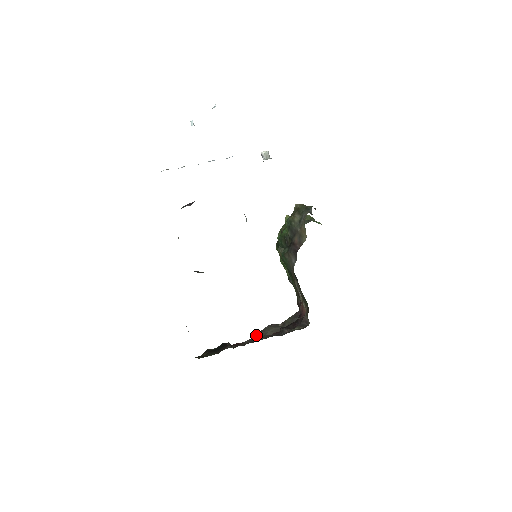
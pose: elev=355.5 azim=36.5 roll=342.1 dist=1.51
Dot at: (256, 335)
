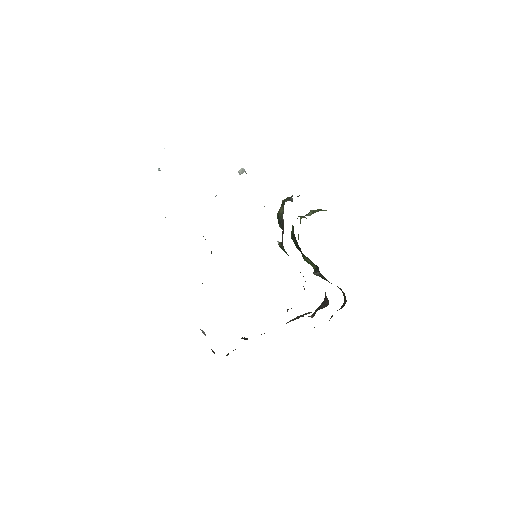
Dot at: occluded
